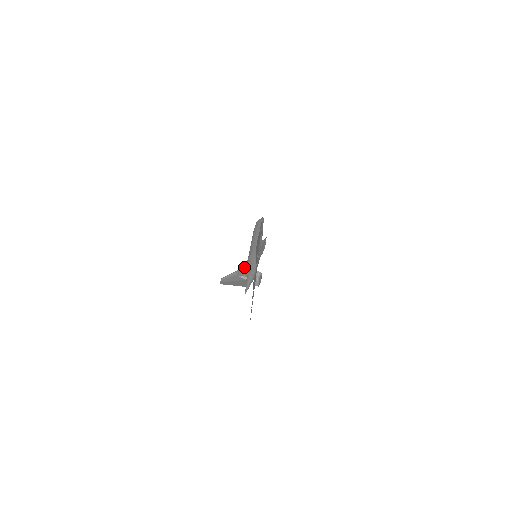
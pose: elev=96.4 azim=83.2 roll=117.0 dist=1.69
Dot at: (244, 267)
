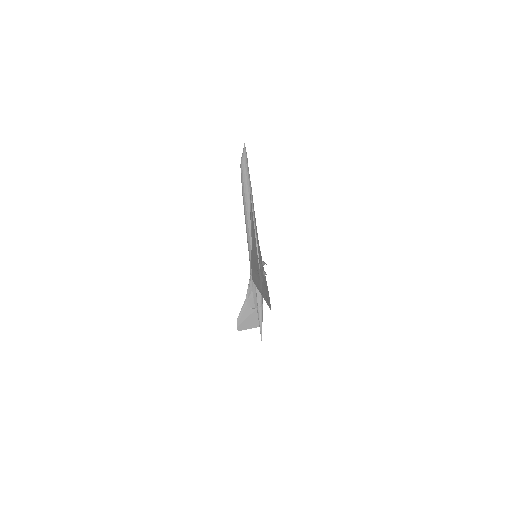
Dot at: (250, 290)
